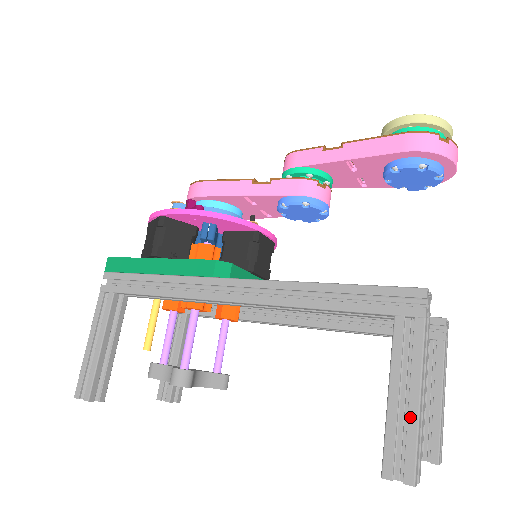
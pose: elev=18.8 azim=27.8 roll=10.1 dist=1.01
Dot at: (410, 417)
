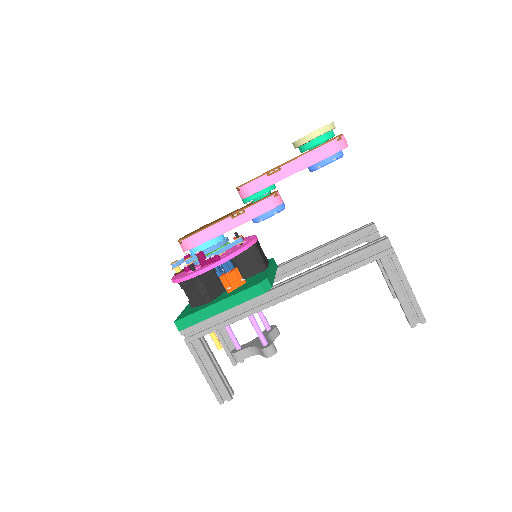
Dot at: (411, 298)
